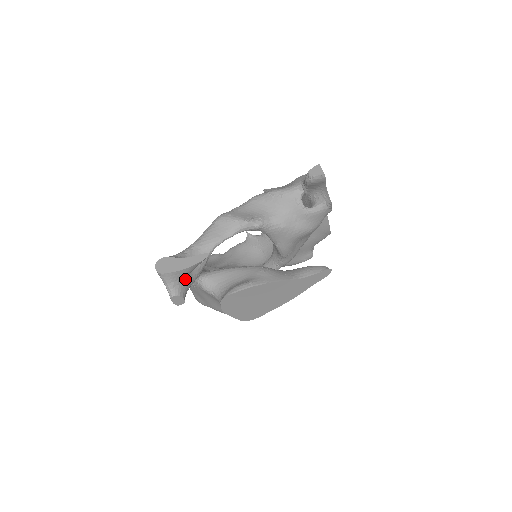
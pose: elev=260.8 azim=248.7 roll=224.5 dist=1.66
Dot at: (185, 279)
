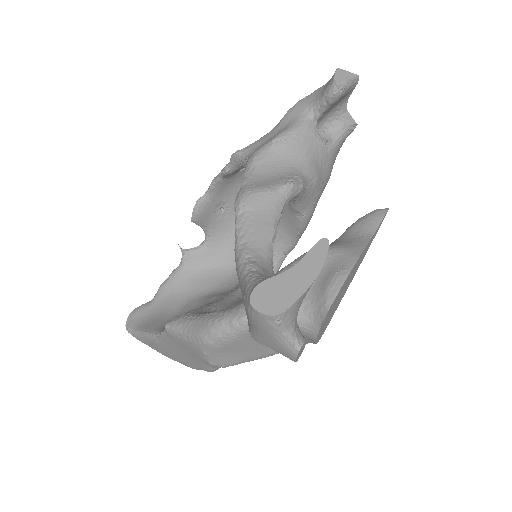
Dot at: occluded
